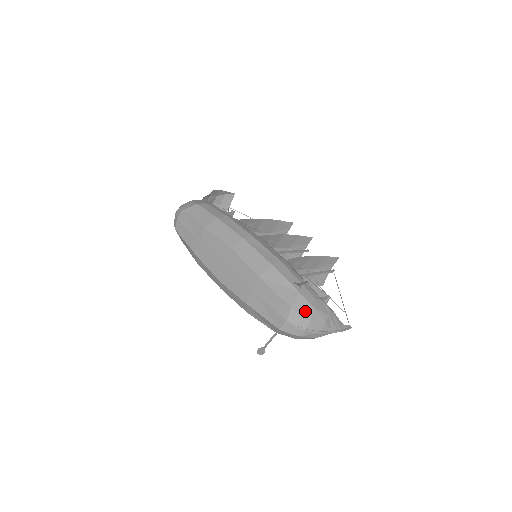
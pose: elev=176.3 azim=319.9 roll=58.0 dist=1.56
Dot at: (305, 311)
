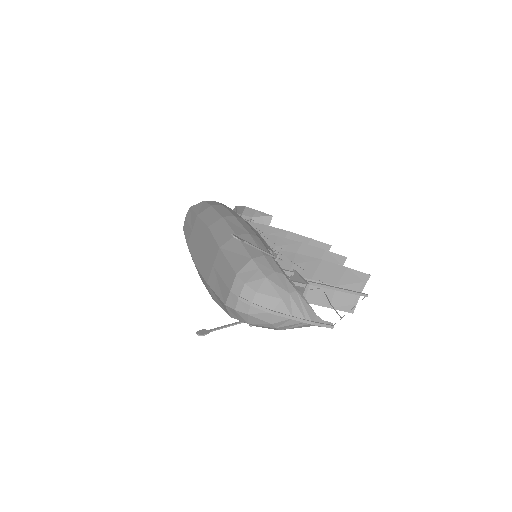
Dot at: (252, 279)
